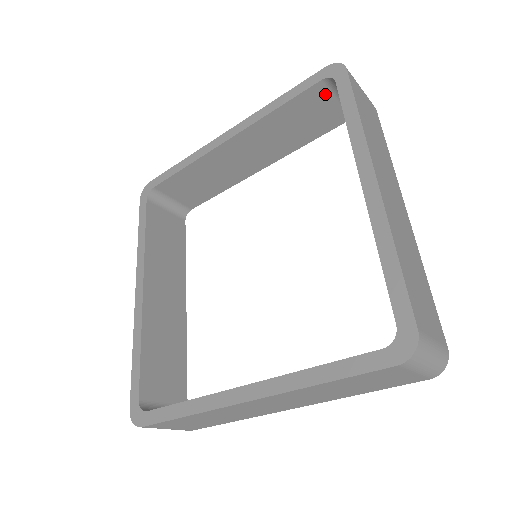
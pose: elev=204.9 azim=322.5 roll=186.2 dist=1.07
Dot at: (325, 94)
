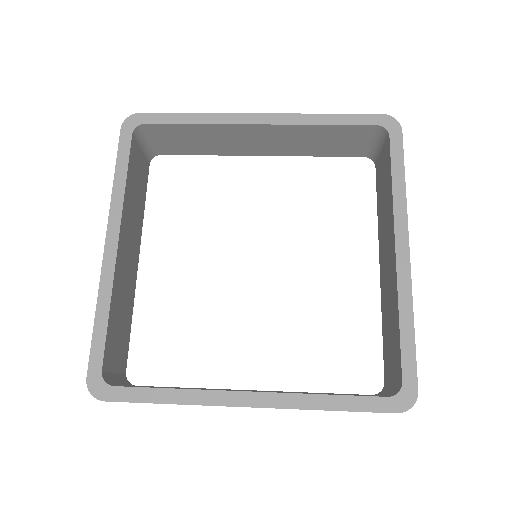
Dot at: (367, 134)
